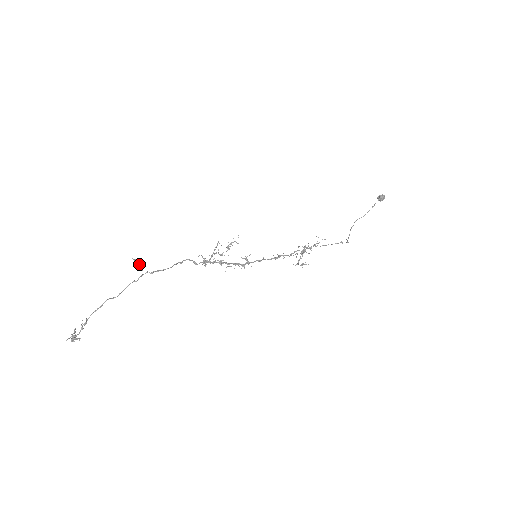
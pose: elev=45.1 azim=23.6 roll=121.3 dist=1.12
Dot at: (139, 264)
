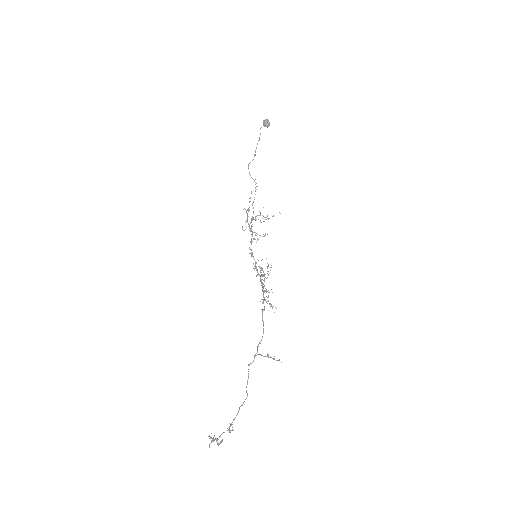
Dot at: occluded
